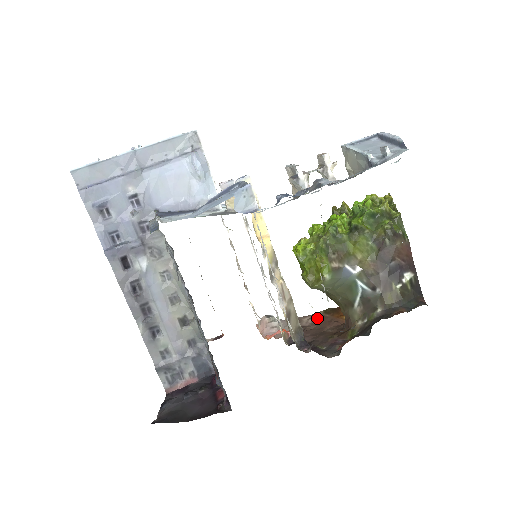
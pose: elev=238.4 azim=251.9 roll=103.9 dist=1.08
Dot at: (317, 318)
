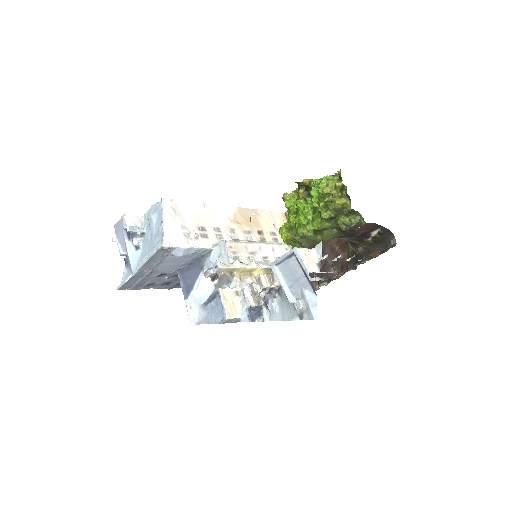
Dot at: occluded
